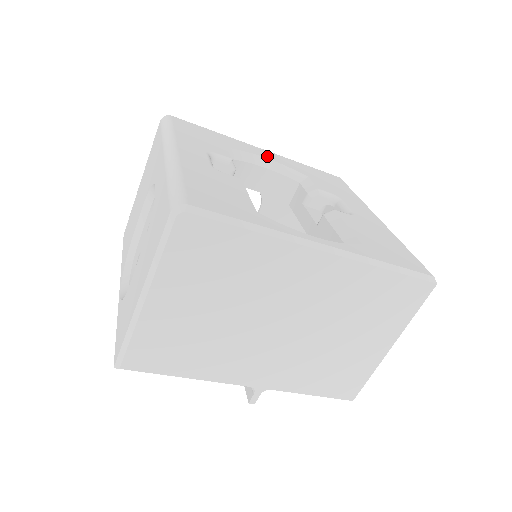
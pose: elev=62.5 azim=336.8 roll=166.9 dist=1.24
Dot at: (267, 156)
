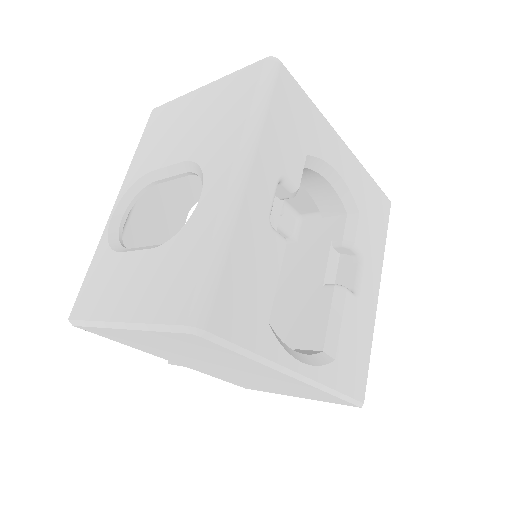
Dot at: (341, 167)
